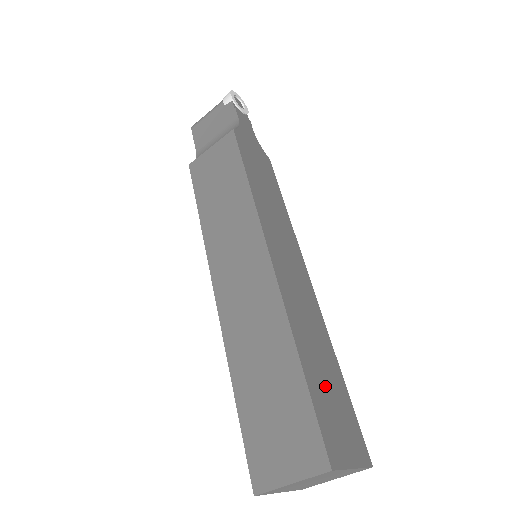
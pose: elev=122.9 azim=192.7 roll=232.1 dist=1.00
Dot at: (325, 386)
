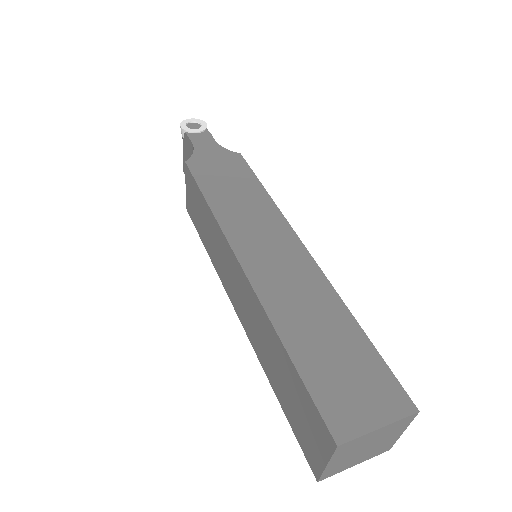
Dot at: (329, 357)
